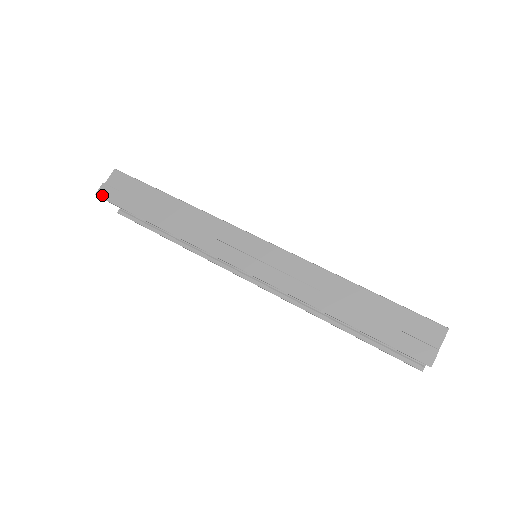
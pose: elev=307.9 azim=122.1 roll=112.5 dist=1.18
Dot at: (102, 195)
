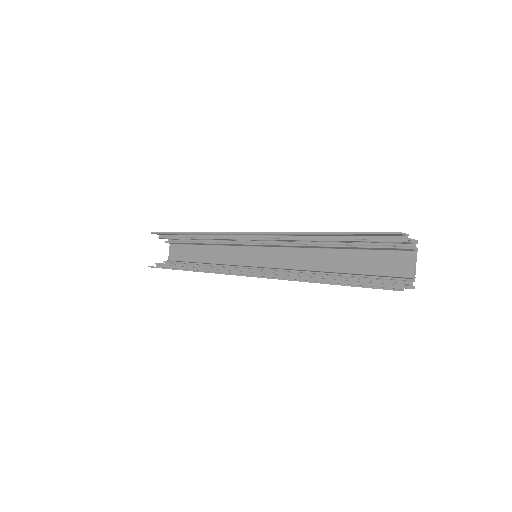
Dot at: (157, 232)
